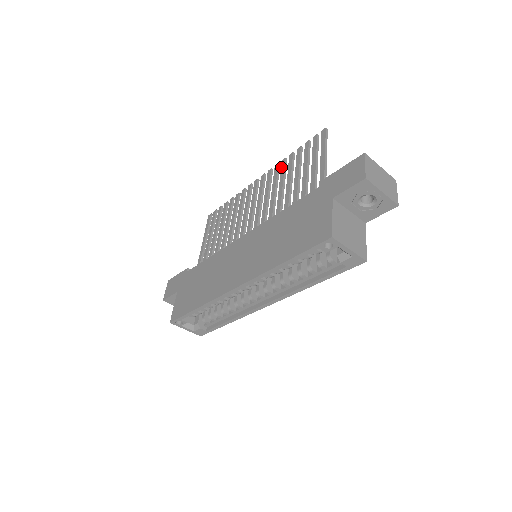
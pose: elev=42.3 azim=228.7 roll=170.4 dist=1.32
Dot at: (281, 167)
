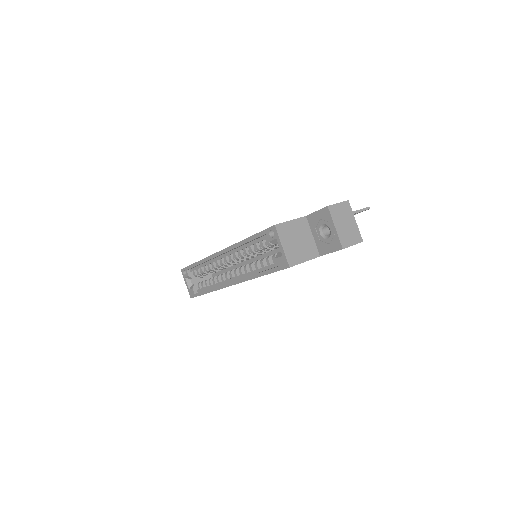
Dot at: occluded
